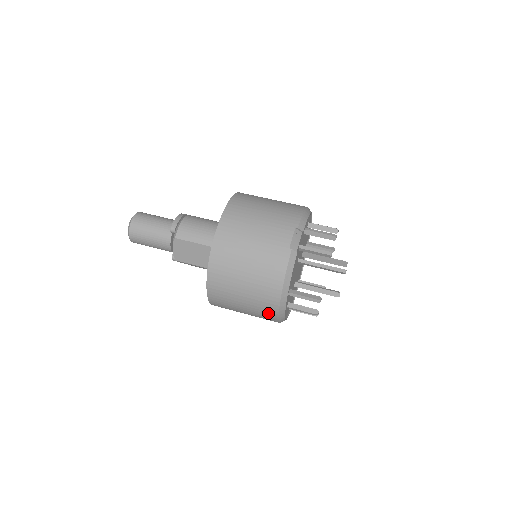
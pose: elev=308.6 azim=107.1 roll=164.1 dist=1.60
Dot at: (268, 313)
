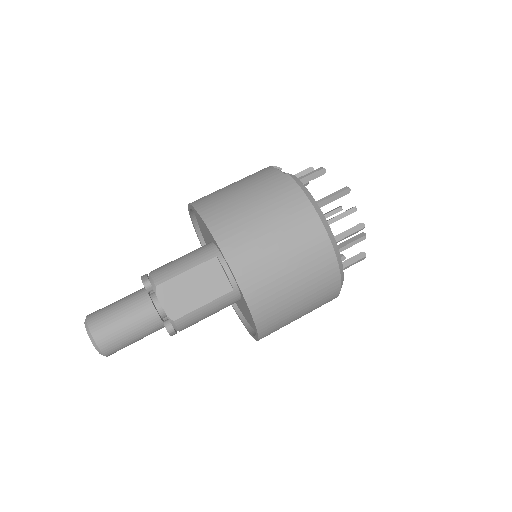
Dot at: (322, 259)
